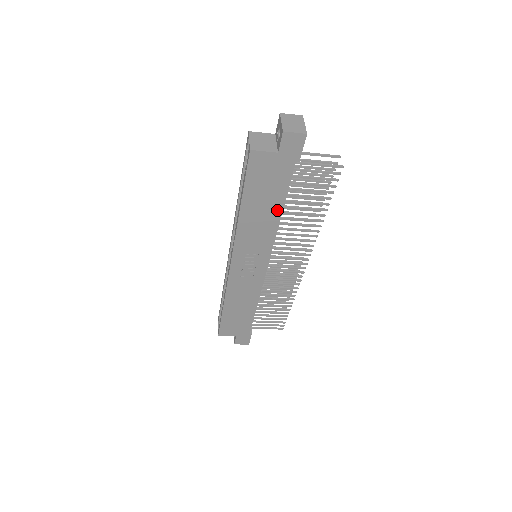
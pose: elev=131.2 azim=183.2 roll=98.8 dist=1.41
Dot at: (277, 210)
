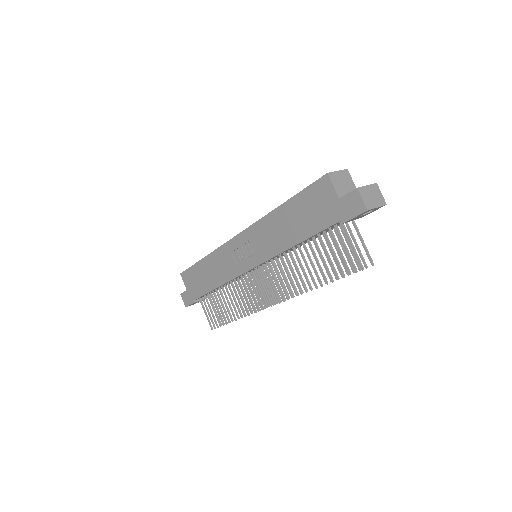
Dot at: (297, 238)
